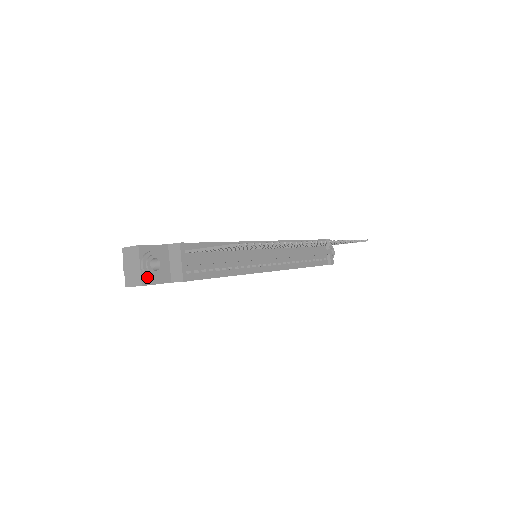
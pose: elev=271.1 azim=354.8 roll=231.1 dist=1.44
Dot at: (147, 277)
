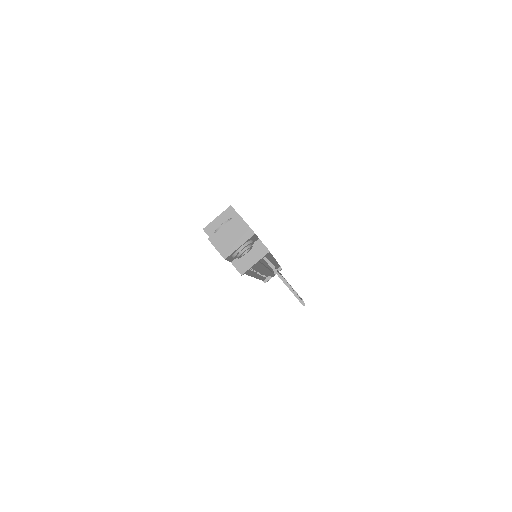
Dot at: (232, 255)
